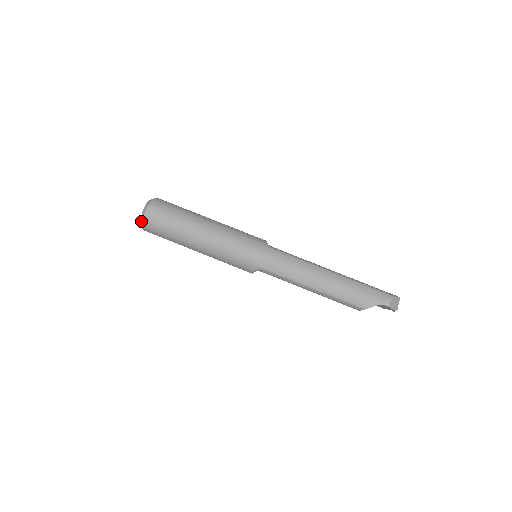
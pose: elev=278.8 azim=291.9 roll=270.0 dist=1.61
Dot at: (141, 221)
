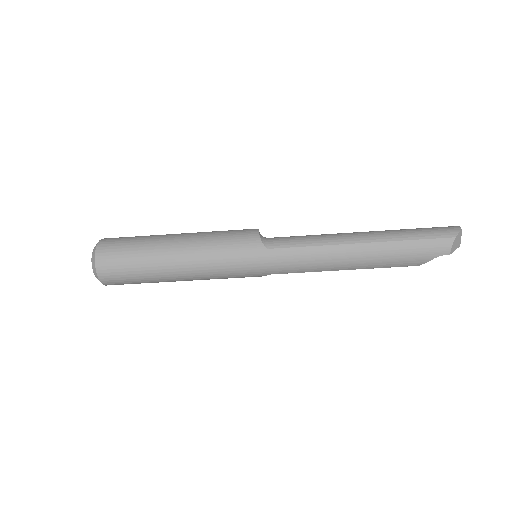
Dot at: occluded
